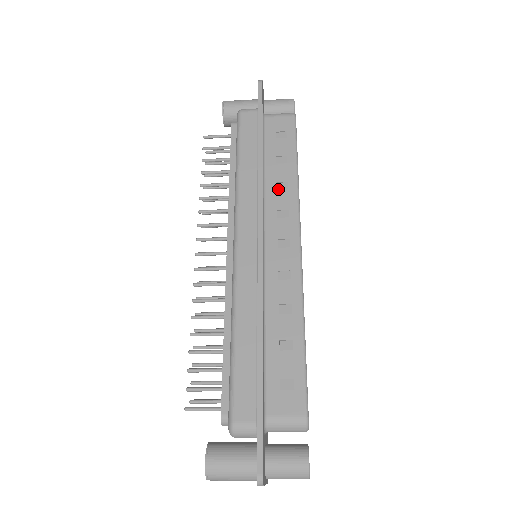
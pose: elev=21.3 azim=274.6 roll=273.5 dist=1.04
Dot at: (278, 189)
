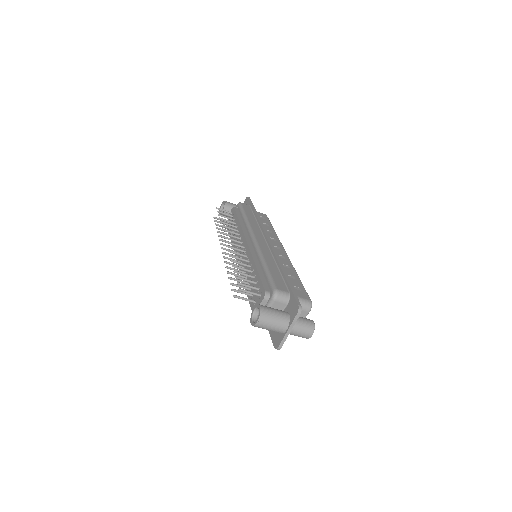
Dot at: (267, 232)
